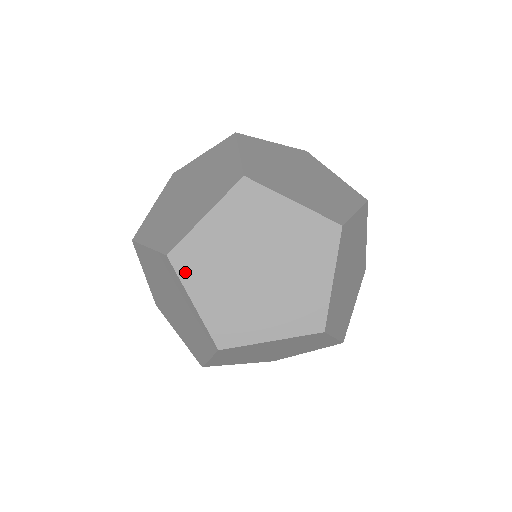
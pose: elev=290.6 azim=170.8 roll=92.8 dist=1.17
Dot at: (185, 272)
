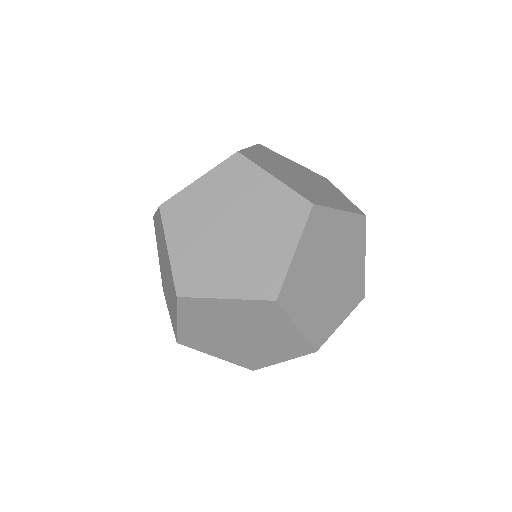
Dot at: (196, 347)
